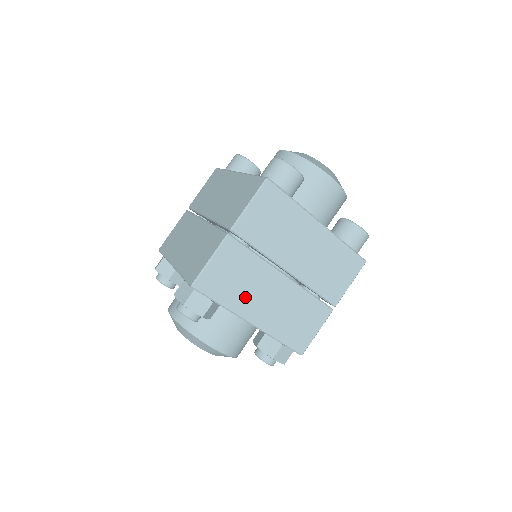
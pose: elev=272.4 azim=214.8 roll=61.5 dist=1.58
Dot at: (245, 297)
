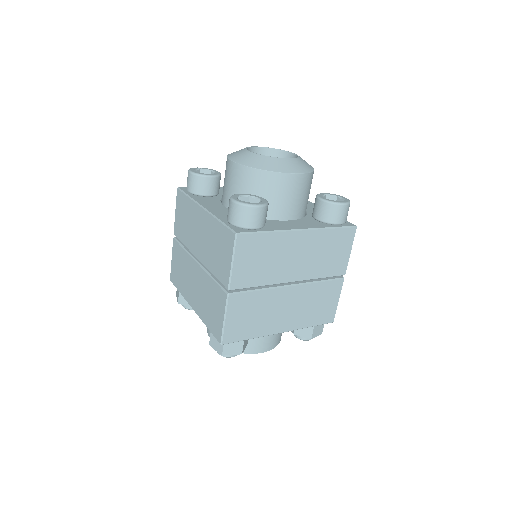
Dot at: (267, 321)
